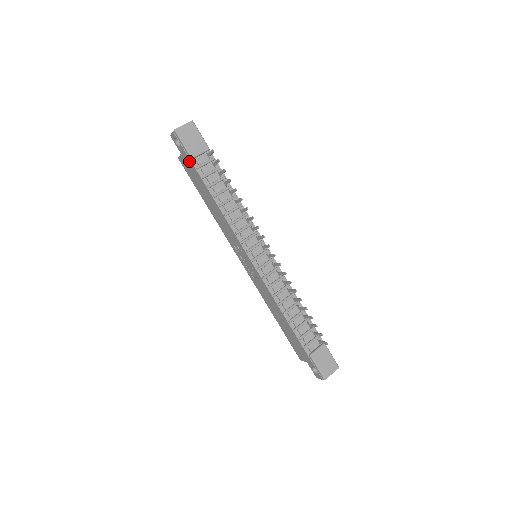
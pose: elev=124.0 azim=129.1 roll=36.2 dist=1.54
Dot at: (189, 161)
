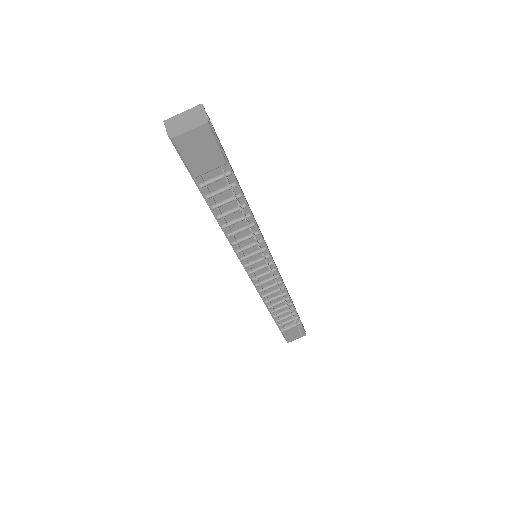
Dot at: occluded
